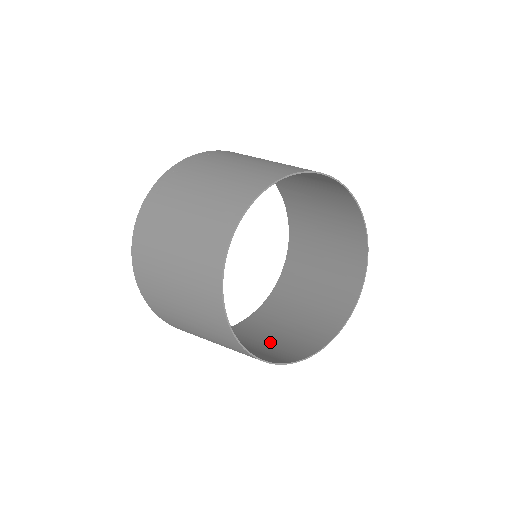
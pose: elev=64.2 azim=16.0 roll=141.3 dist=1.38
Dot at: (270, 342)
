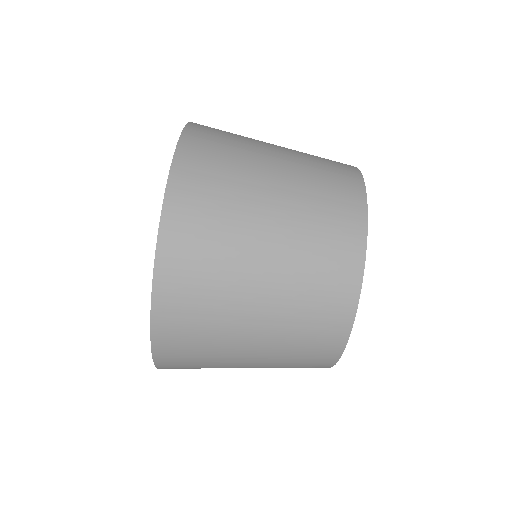
Dot at: (260, 364)
